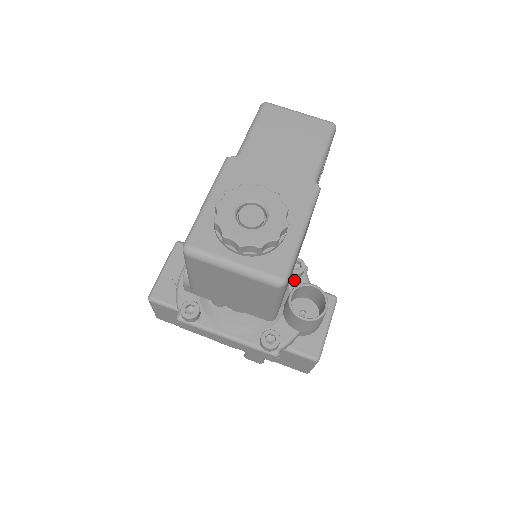
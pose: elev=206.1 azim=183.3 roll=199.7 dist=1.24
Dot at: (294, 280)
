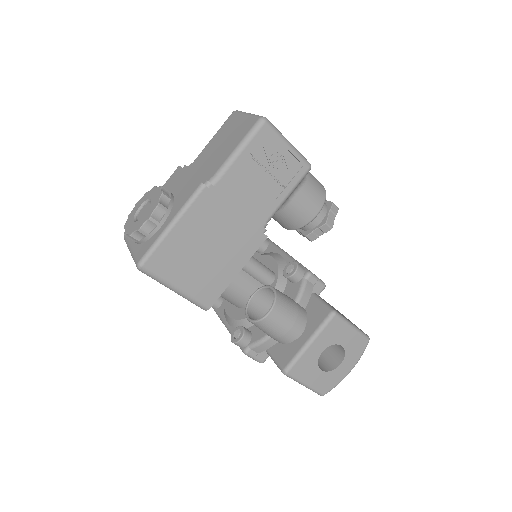
Dot at: (291, 285)
